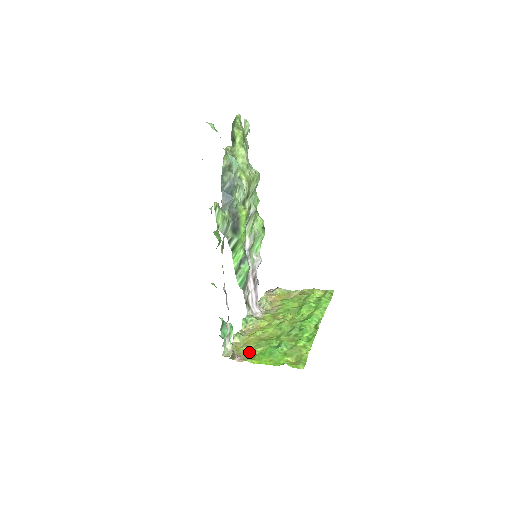
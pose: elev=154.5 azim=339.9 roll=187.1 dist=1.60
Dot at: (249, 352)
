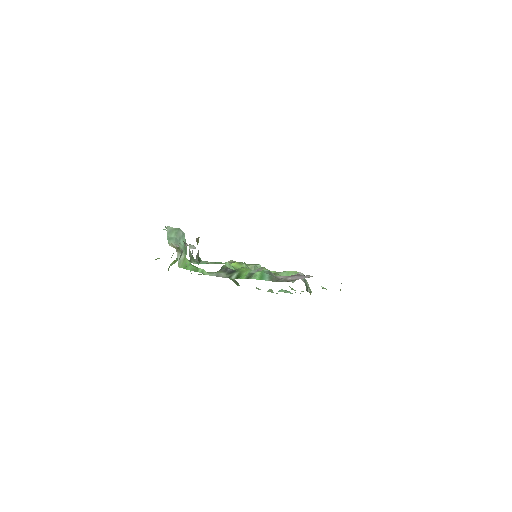
Dot at: occluded
